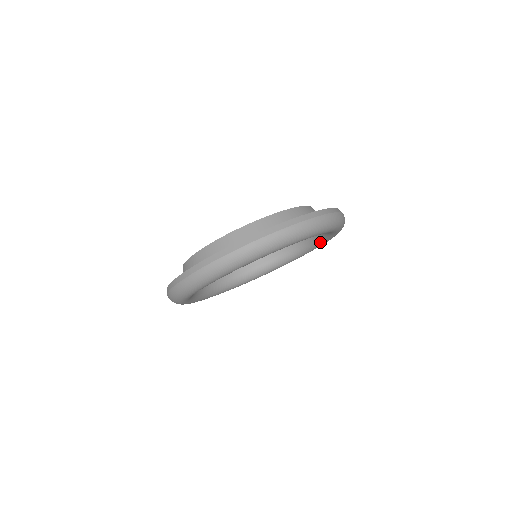
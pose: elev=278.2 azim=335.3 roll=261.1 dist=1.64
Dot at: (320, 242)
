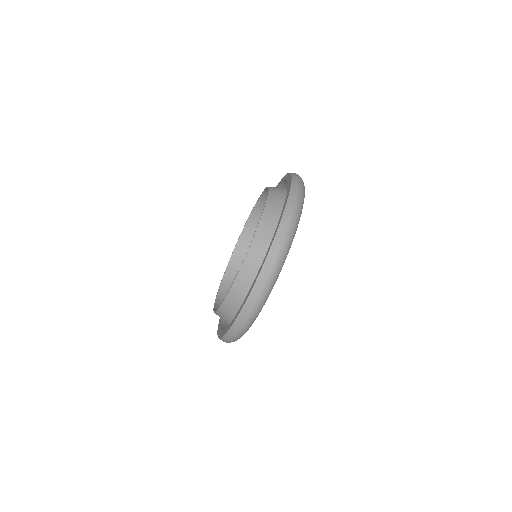
Dot at: occluded
